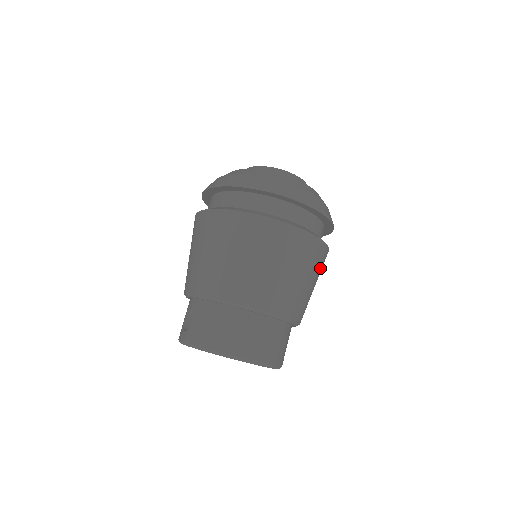
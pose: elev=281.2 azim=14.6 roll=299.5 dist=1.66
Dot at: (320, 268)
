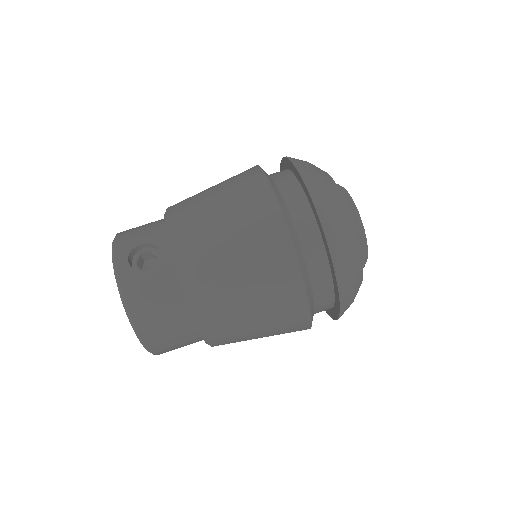
Dot at: occluded
